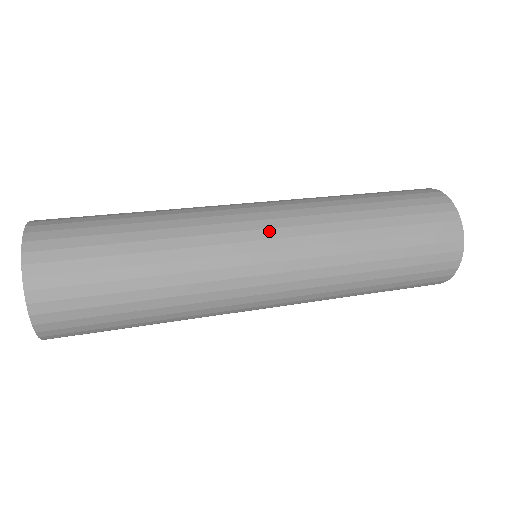
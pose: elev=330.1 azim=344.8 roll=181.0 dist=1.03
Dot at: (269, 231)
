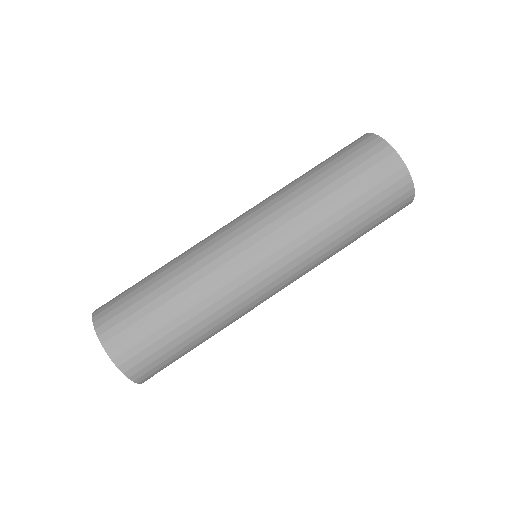
Dot at: (265, 261)
